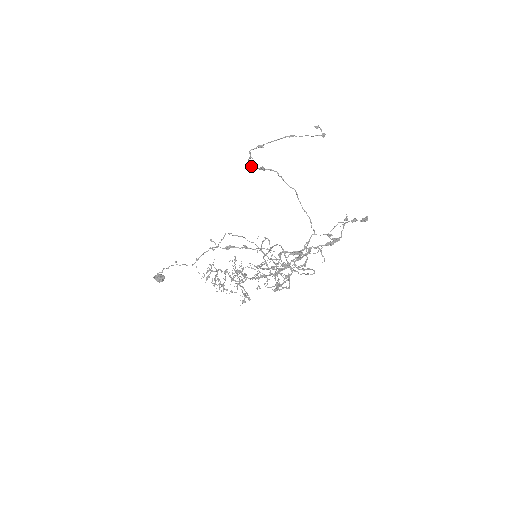
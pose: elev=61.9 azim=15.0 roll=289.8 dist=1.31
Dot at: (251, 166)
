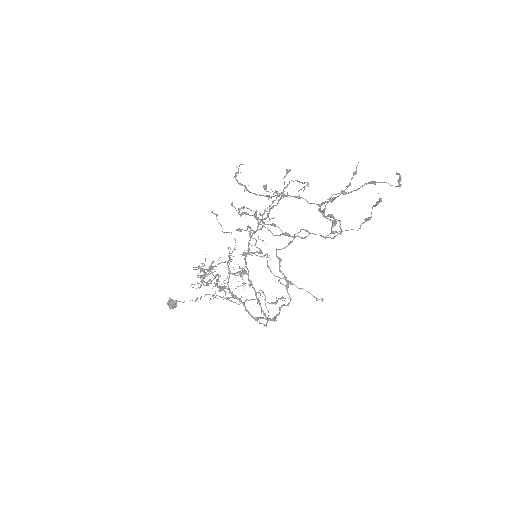
Dot at: (324, 210)
